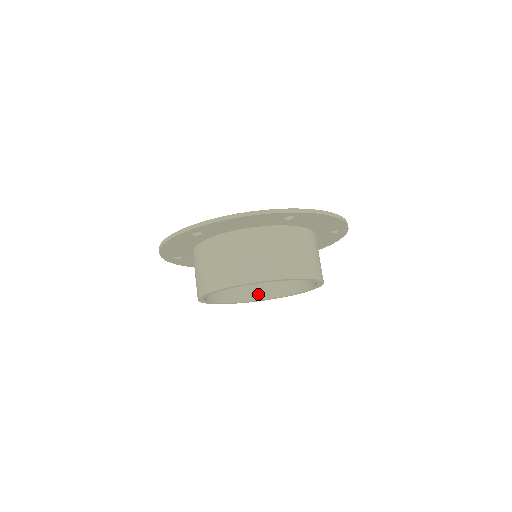
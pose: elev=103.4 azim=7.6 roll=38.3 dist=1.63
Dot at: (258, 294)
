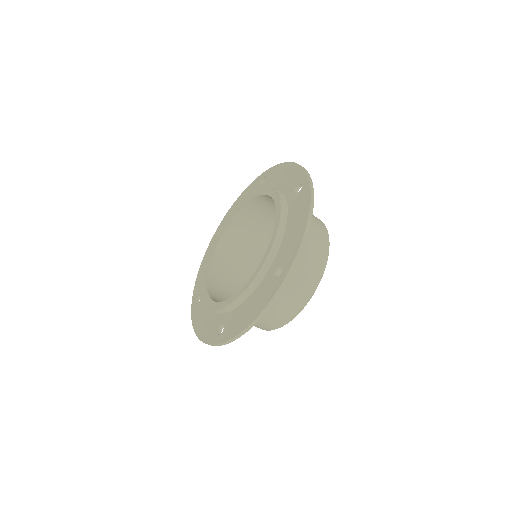
Dot at: occluded
